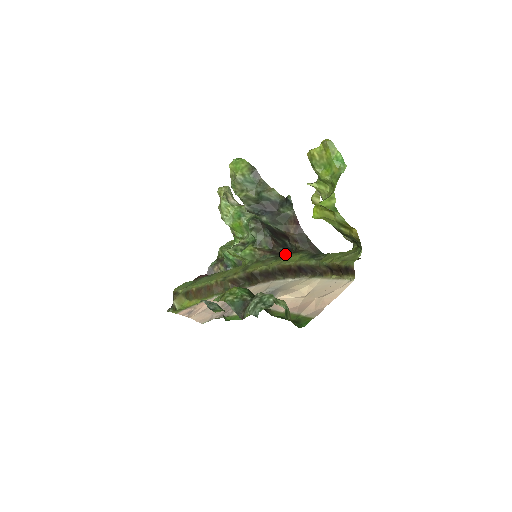
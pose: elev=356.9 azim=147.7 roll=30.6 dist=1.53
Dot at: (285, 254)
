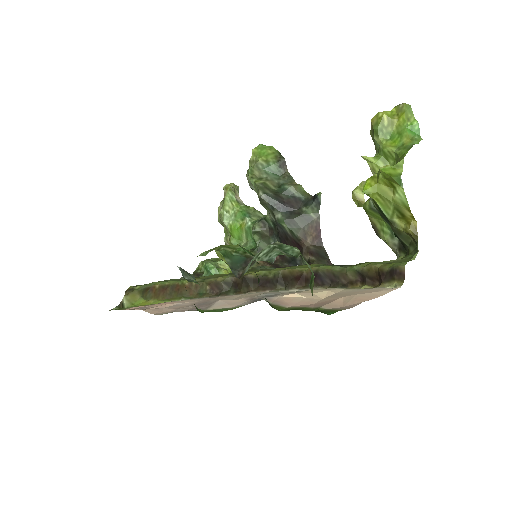
Dot at: occluded
